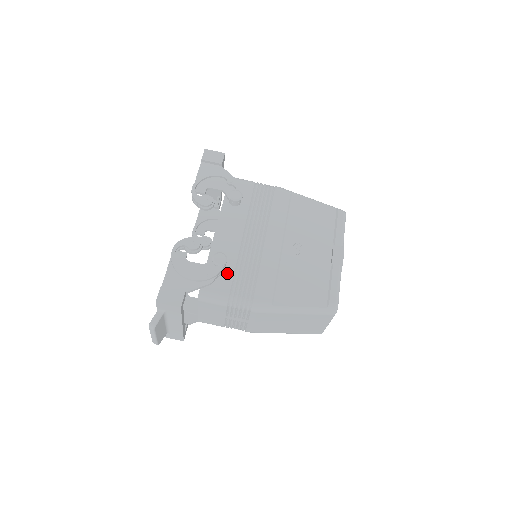
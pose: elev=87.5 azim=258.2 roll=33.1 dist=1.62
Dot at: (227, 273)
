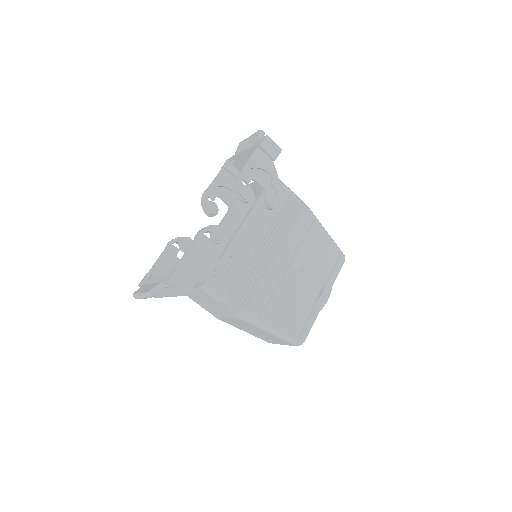
Dot at: (235, 274)
